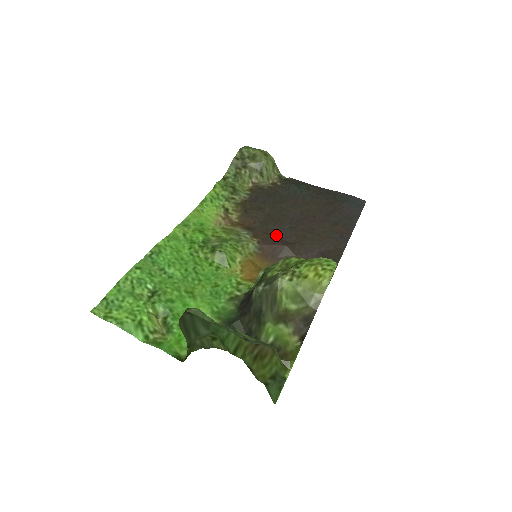
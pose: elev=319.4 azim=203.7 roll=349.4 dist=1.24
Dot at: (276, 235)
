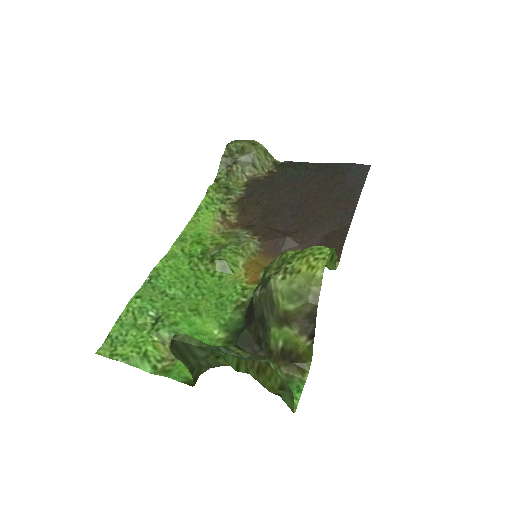
Dot at: (277, 227)
